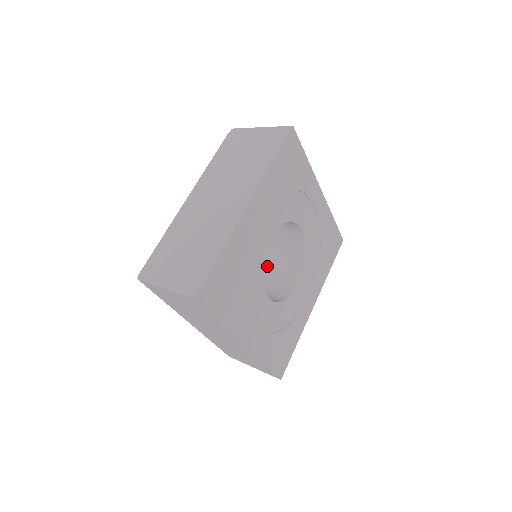
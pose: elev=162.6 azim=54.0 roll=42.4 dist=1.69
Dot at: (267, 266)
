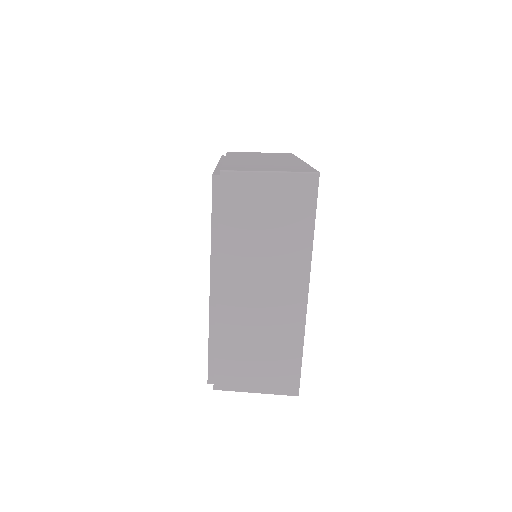
Dot at: occluded
